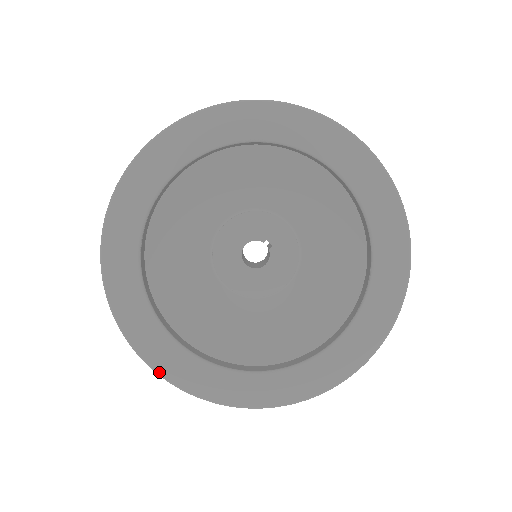
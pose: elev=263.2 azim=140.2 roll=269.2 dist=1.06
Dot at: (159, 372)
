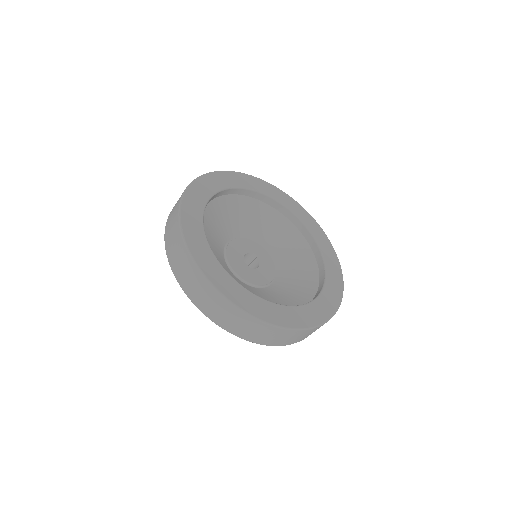
Dot at: (250, 313)
